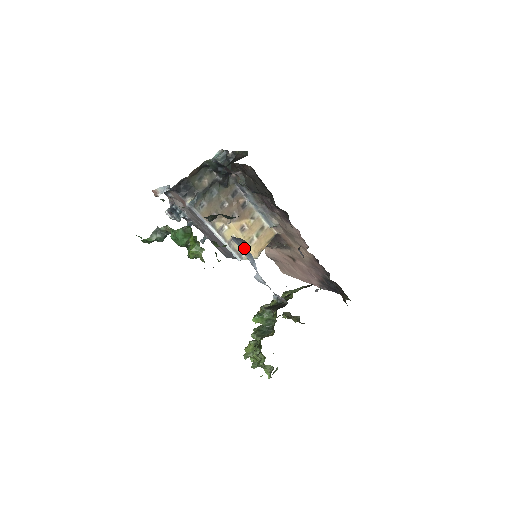
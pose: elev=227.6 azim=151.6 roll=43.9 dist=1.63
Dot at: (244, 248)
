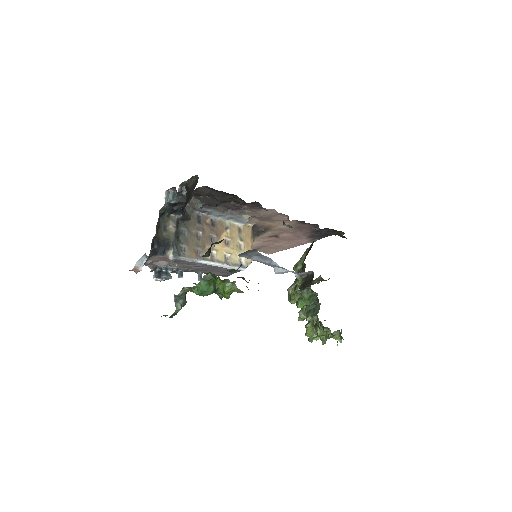
Dot at: (256, 256)
